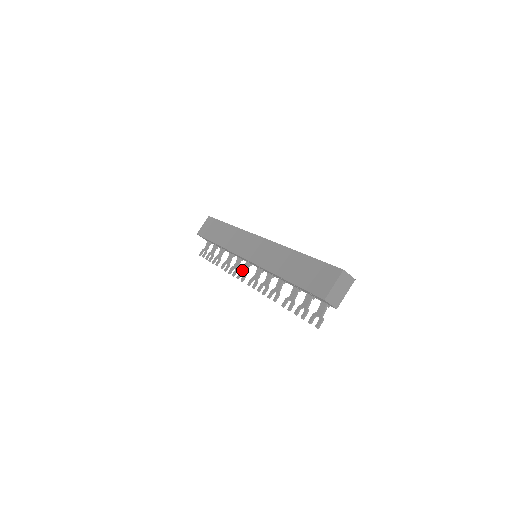
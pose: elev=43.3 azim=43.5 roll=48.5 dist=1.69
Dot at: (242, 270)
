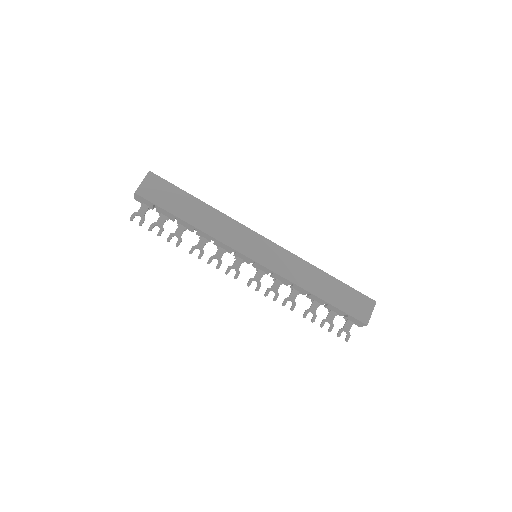
Dot at: (233, 265)
